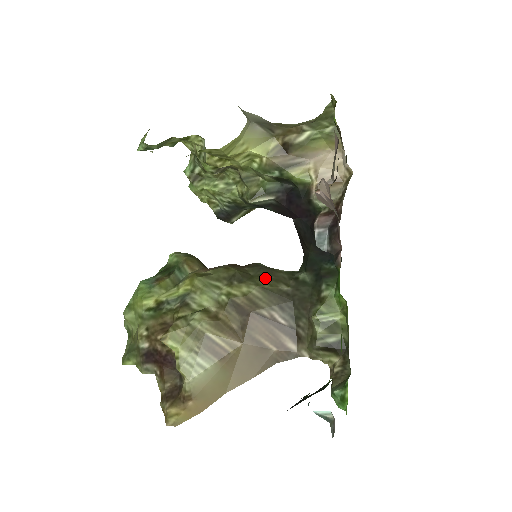
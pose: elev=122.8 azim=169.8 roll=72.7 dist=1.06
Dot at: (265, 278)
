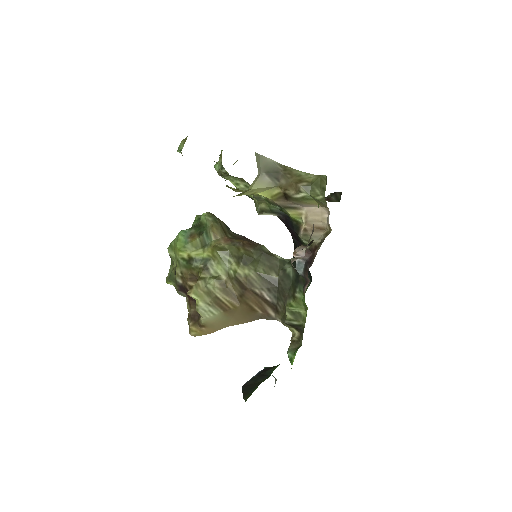
Dot at: (263, 264)
